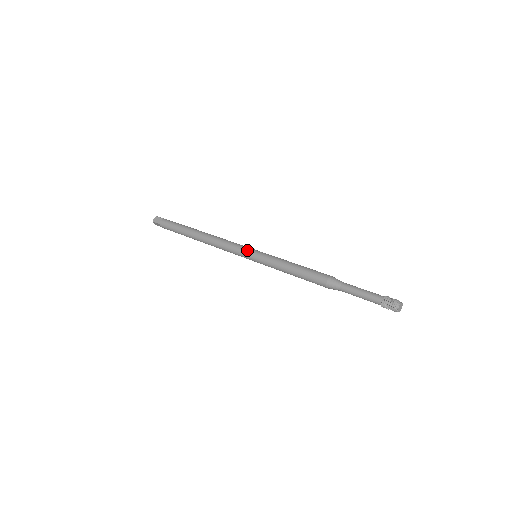
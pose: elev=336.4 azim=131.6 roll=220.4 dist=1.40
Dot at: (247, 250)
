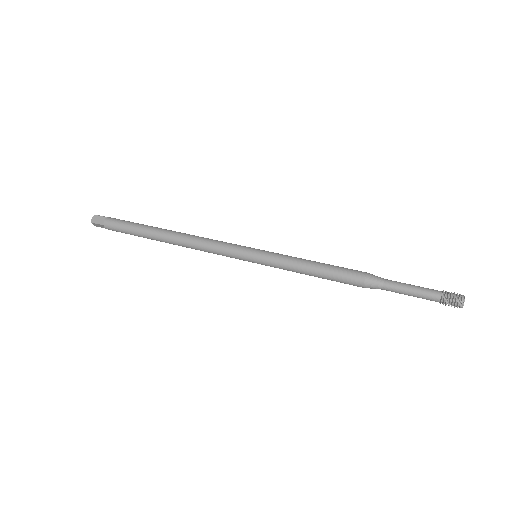
Dot at: (244, 250)
